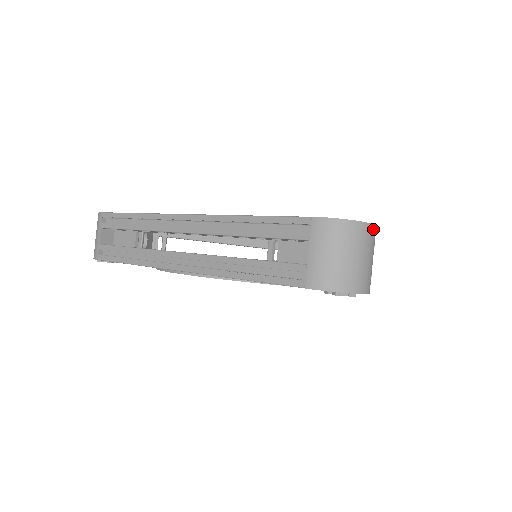
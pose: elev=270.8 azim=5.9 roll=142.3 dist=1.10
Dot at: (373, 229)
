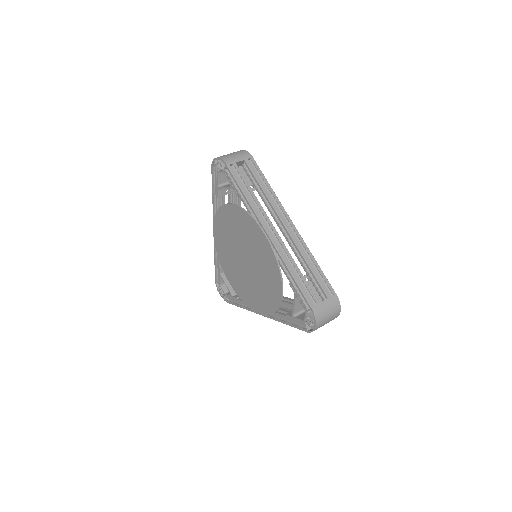
Dot at: (247, 153)
